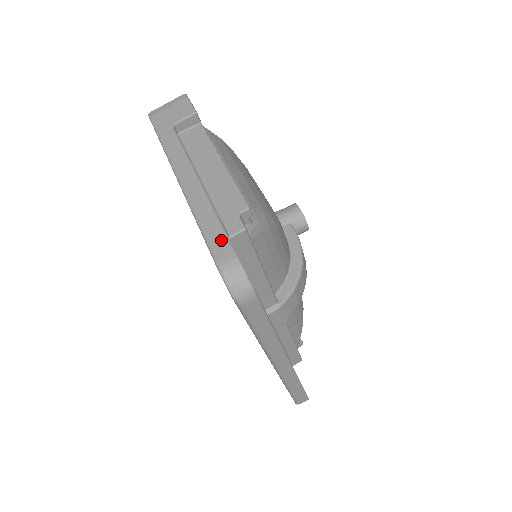
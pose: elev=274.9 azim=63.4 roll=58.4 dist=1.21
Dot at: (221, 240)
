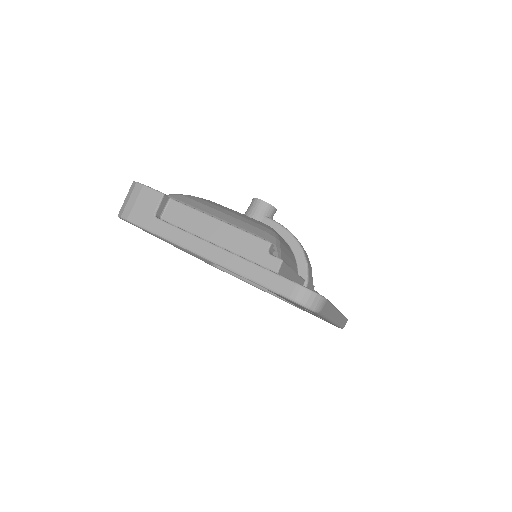
Dot at: (279, 281)
